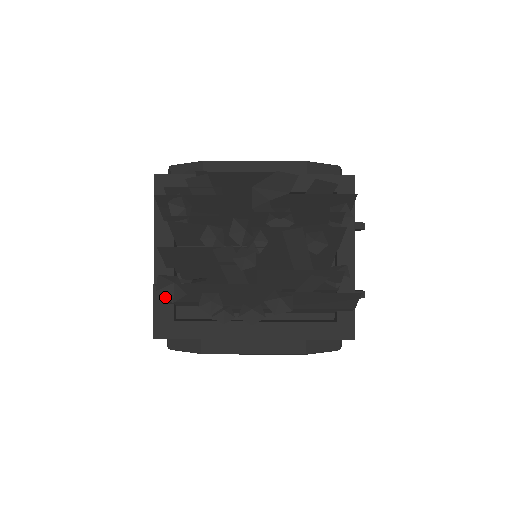
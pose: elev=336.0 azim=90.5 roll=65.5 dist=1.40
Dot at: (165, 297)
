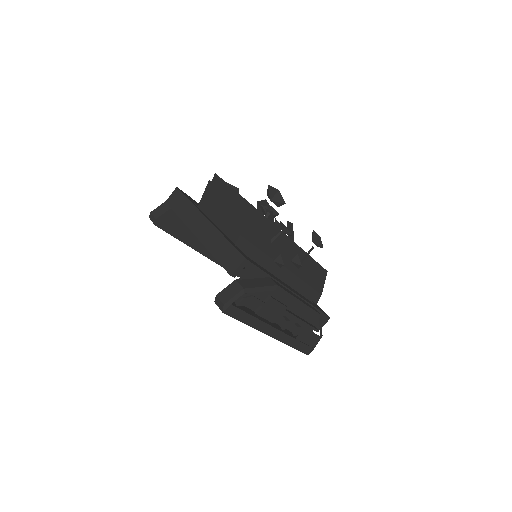
Dot at: occluded
